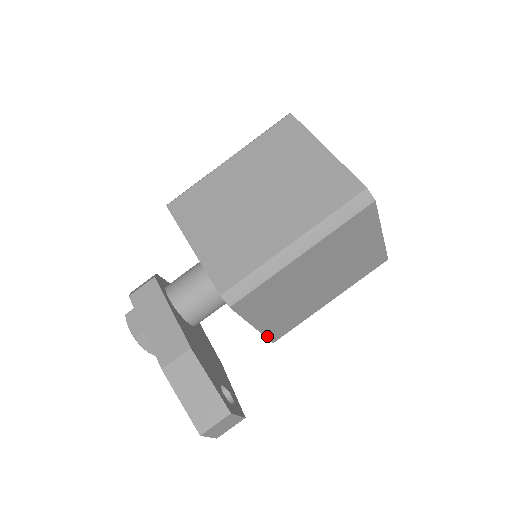
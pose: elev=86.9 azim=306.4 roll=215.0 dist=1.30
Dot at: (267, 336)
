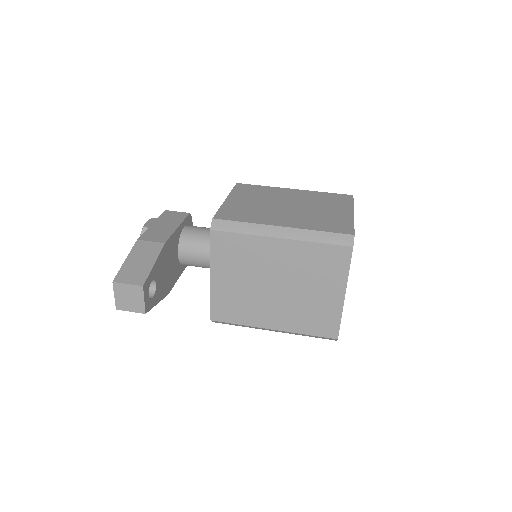
Dot at: (212, 304)
